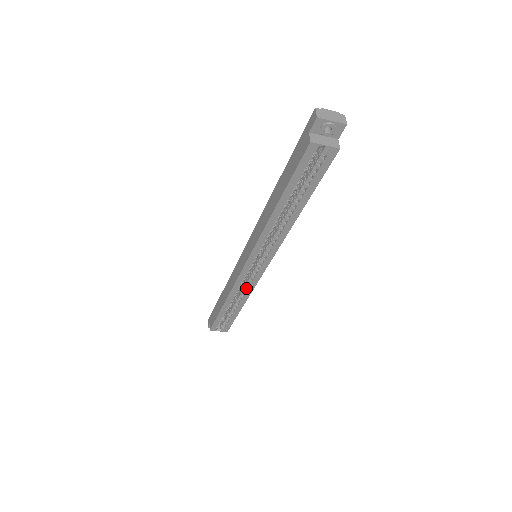
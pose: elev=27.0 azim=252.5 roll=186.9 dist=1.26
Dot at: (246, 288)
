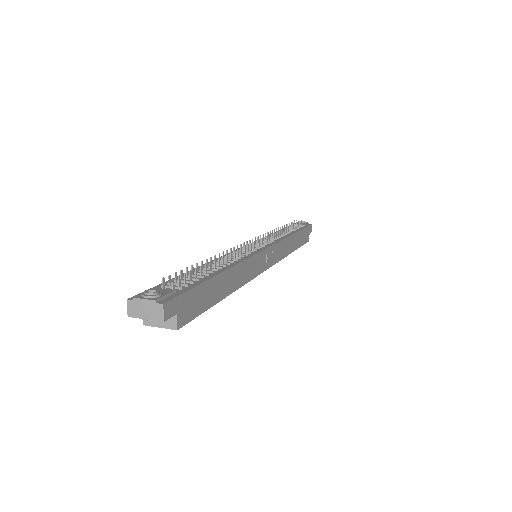
Dot at: occluded
